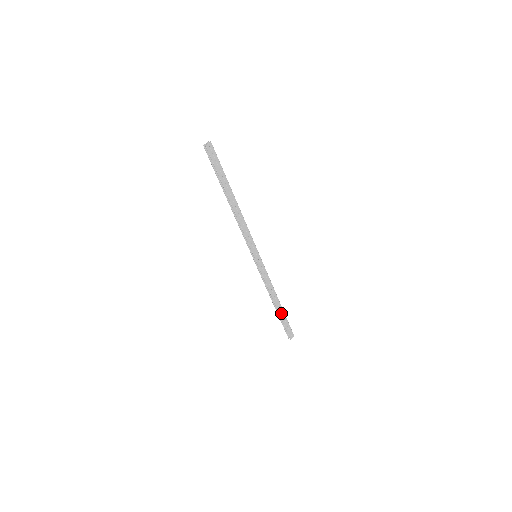
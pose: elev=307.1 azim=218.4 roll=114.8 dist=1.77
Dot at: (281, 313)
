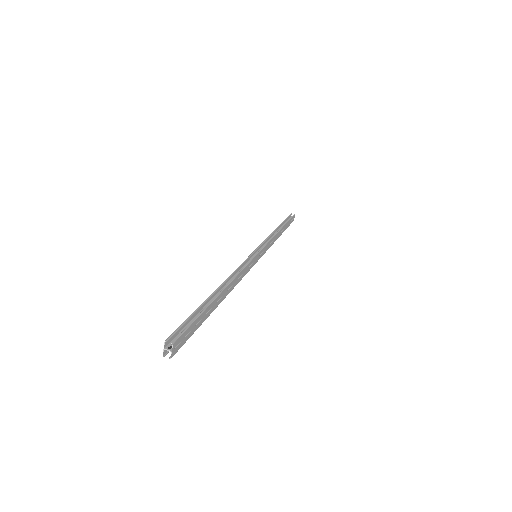
Dot at: (284, 228)
